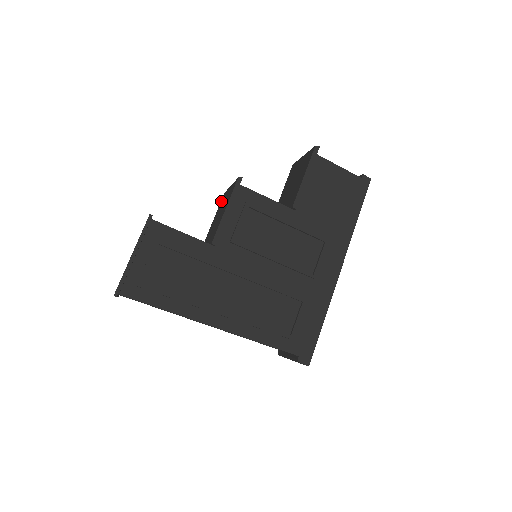
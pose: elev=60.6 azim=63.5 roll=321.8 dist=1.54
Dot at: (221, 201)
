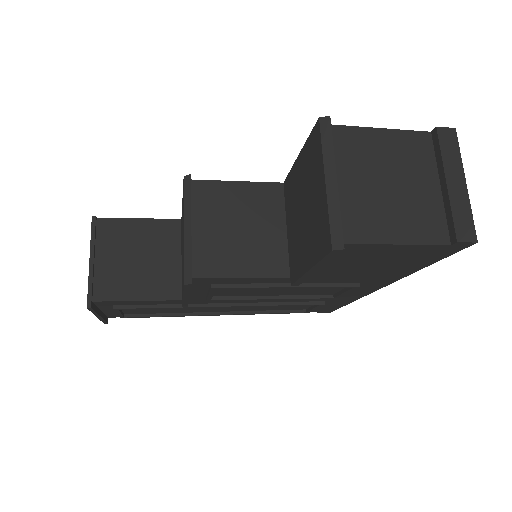
Dot at: occluded
